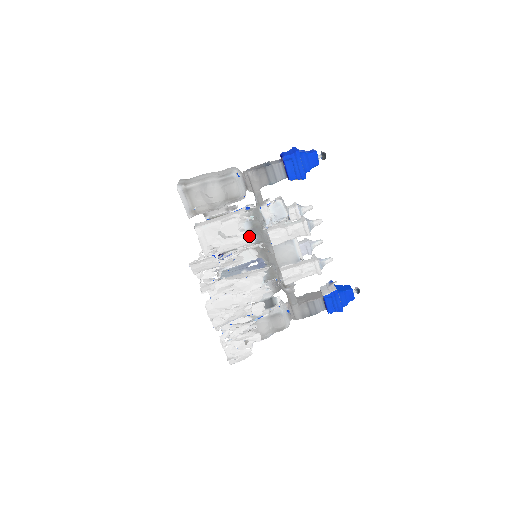
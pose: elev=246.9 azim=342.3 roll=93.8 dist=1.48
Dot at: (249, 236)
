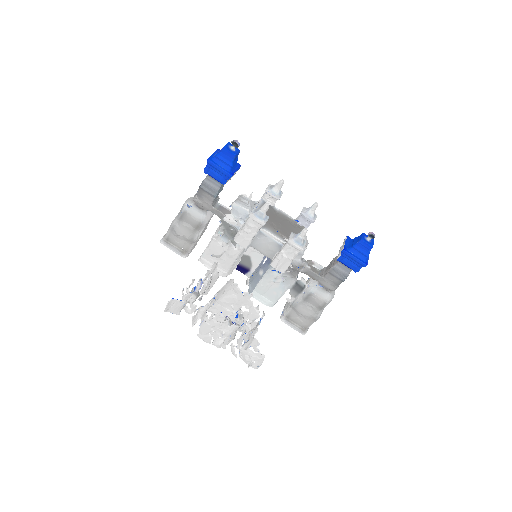
Dot at: occluded
